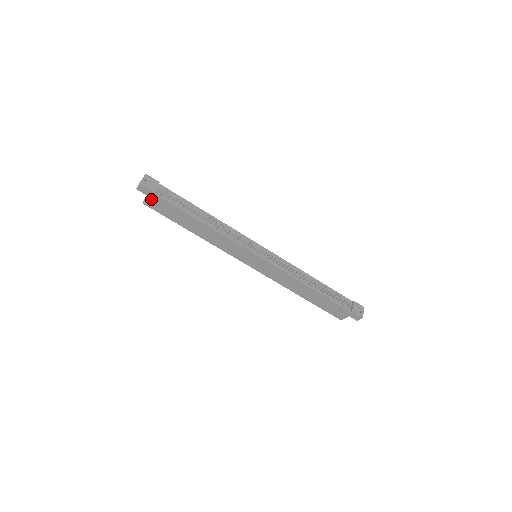
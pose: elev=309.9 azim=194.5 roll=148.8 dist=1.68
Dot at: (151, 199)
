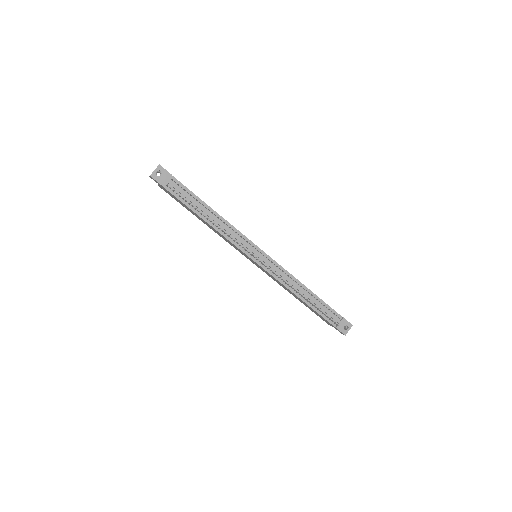
Dot at: (163, 188)
